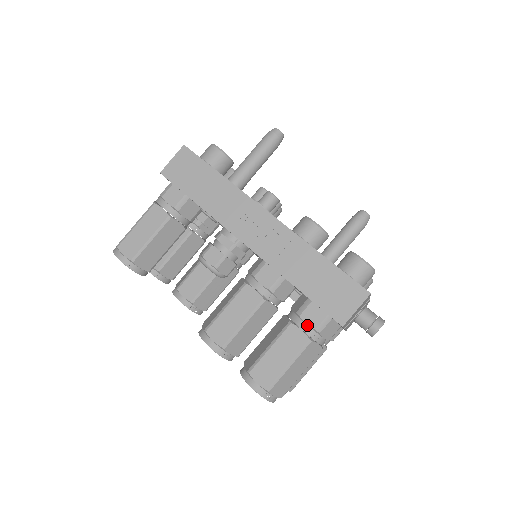
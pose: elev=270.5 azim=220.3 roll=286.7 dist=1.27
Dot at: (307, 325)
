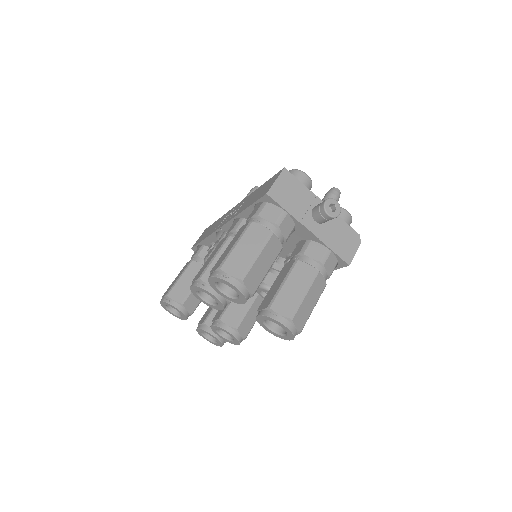
Dot at: (250, 219)
